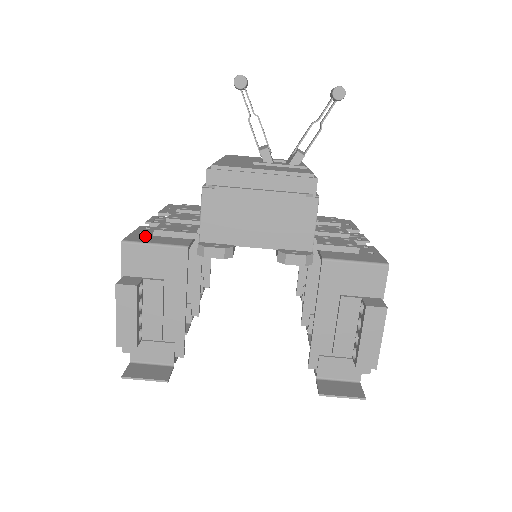
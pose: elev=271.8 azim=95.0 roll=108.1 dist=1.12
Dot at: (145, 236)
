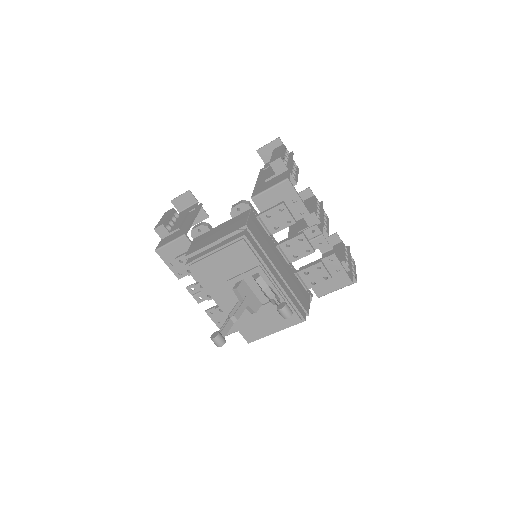
Dot at: occluded
